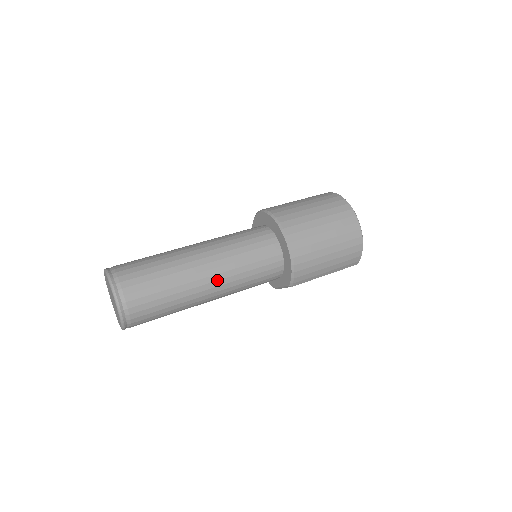
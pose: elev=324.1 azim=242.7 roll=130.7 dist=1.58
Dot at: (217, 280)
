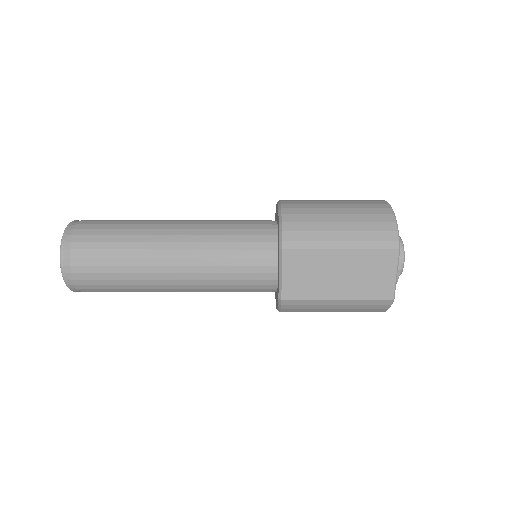
Dot at: (184, 229)
